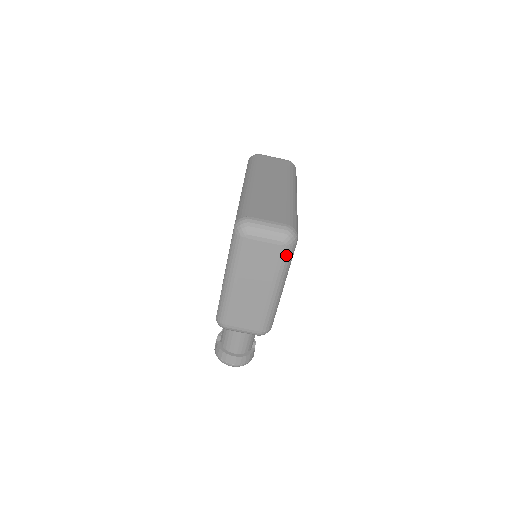
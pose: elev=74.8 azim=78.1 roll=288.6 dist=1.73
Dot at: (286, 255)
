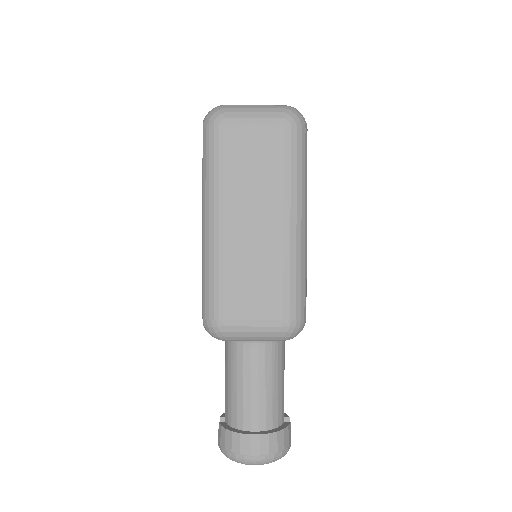
Dot at: (295, 144)
